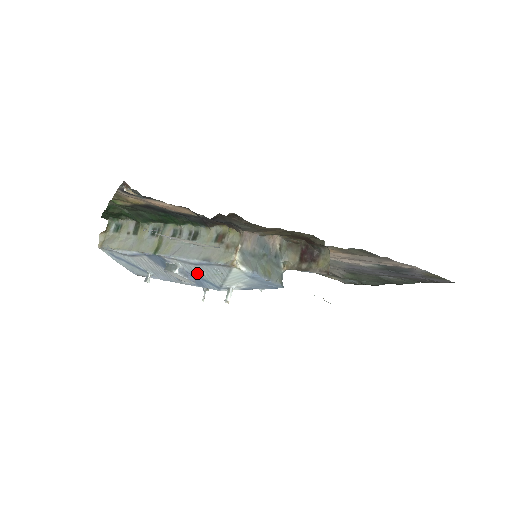
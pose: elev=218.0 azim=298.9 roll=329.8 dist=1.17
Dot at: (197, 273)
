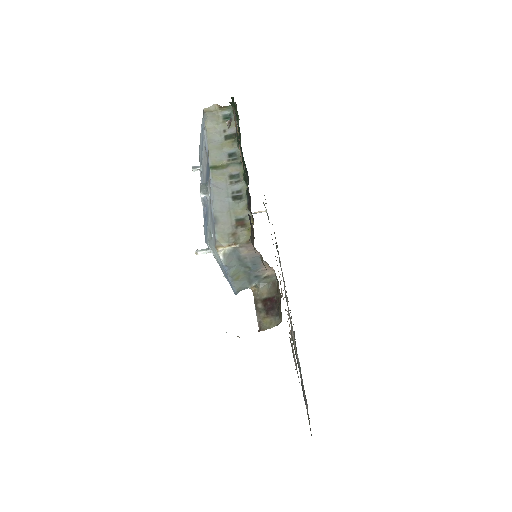
Dot at: (209, 215)
